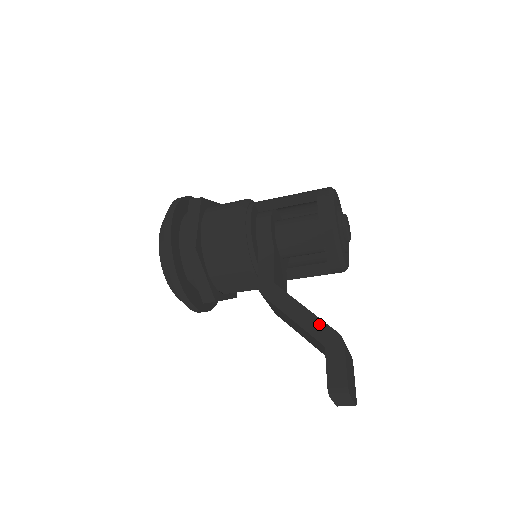
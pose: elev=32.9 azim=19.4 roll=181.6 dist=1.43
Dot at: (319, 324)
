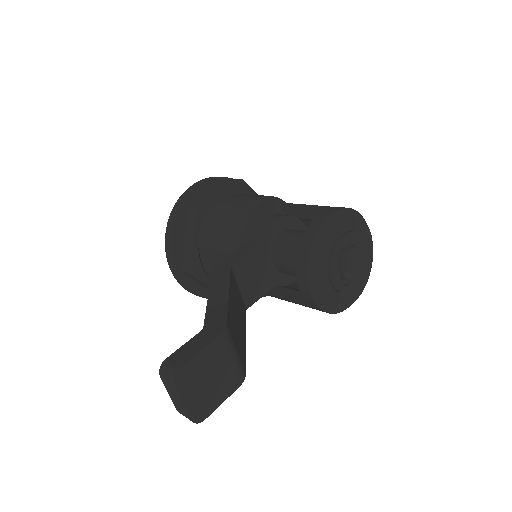
Dot at: (222, 310)
